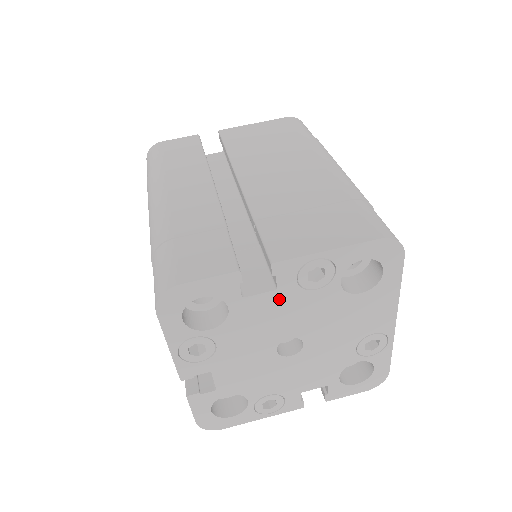
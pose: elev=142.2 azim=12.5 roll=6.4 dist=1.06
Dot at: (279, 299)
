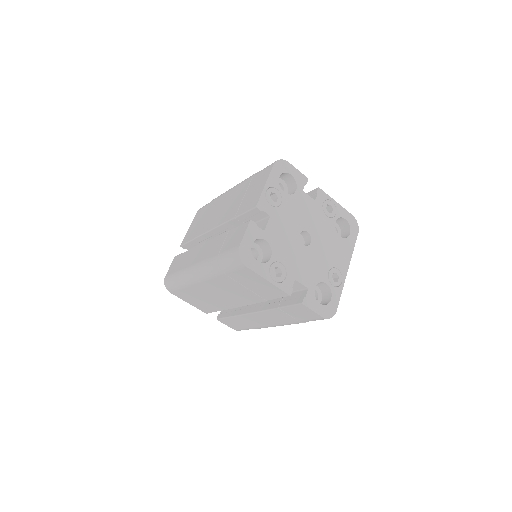
Dot at: (314, 206)
